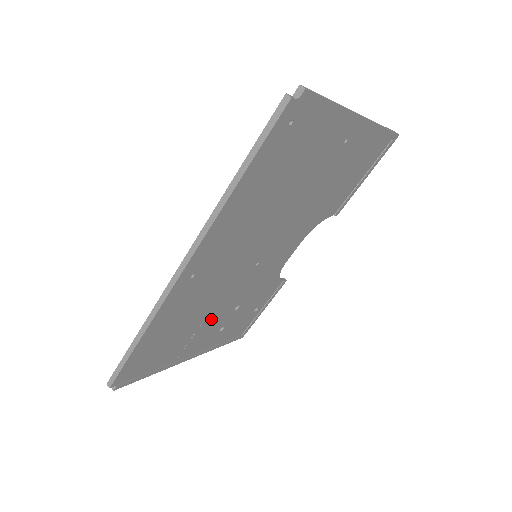
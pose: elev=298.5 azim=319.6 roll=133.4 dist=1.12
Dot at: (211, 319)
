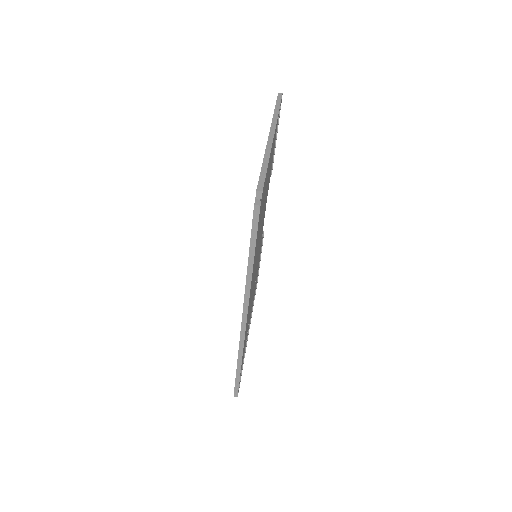
Dot at: occluded
